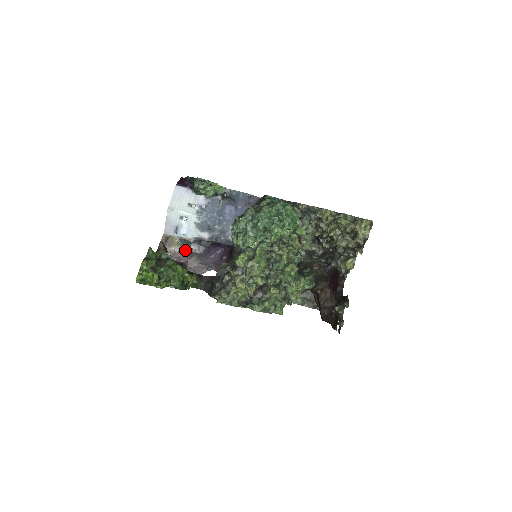
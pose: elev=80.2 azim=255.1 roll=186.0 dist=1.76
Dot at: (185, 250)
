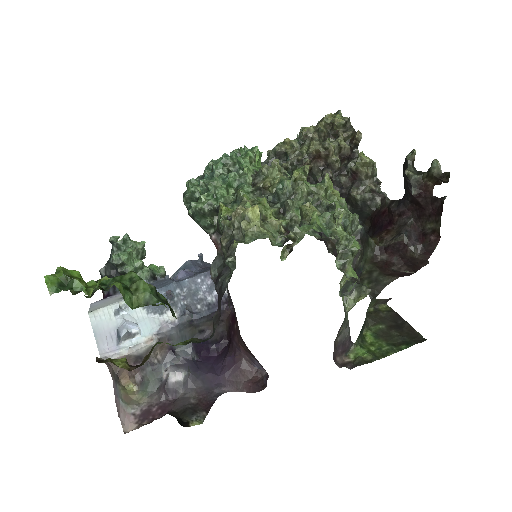
Dot at: (158, 393)
